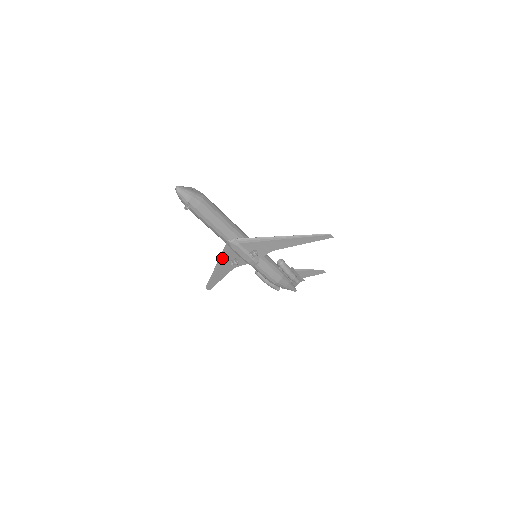
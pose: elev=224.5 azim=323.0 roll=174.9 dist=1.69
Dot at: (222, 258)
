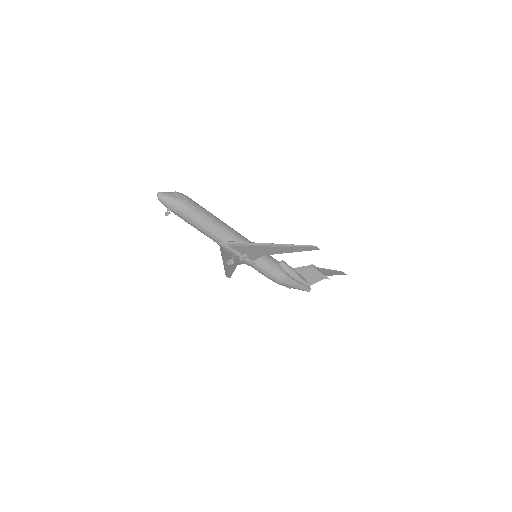
Dot at: (223, 255)
